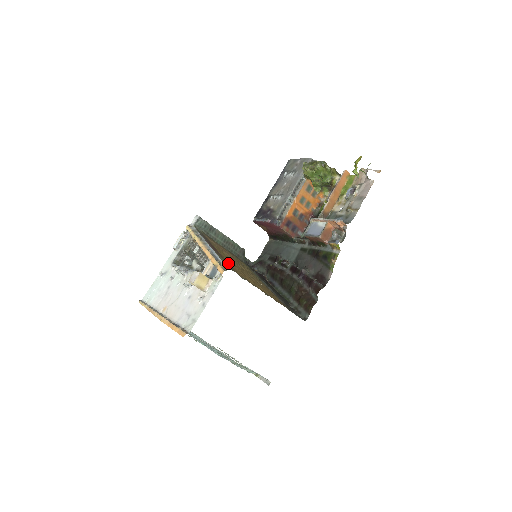
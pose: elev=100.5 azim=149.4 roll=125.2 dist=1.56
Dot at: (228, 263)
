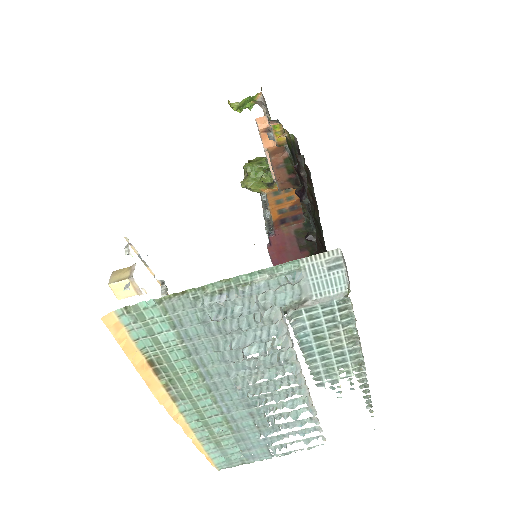
Dot at: occluded
